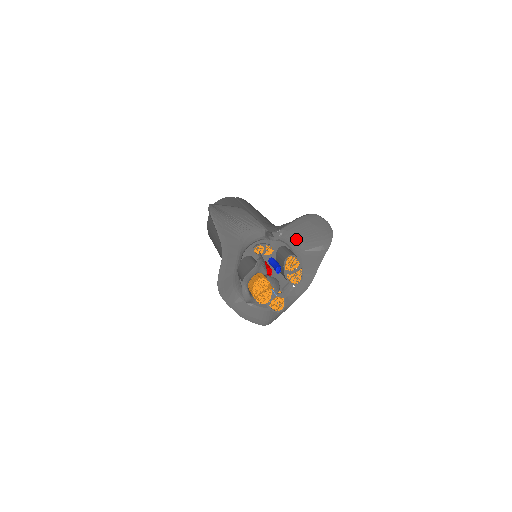
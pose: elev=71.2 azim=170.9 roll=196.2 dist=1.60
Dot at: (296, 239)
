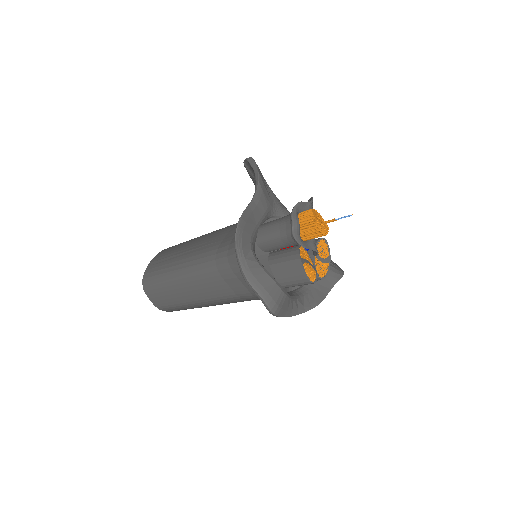
Dot at: occluded
